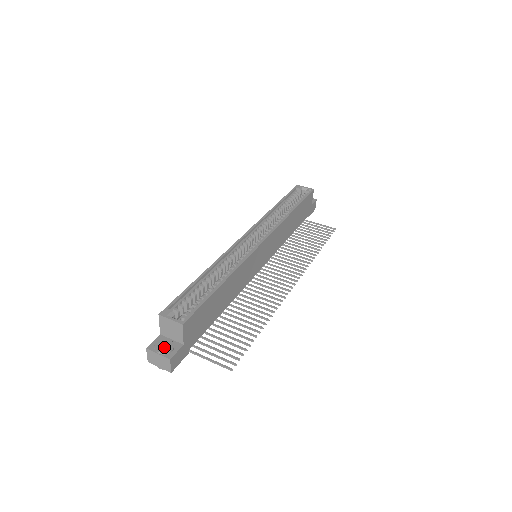
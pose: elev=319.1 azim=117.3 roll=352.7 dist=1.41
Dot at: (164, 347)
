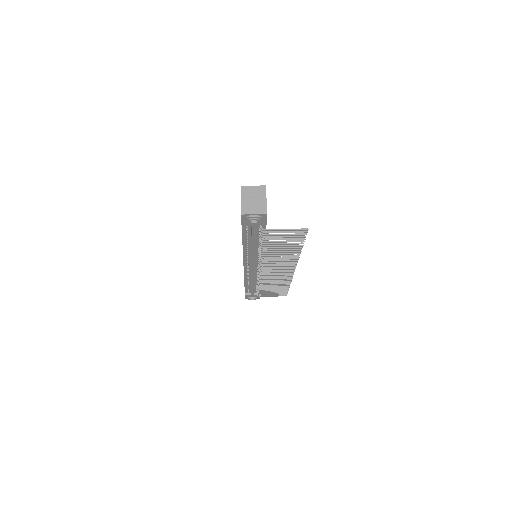
Dot at: occluded
